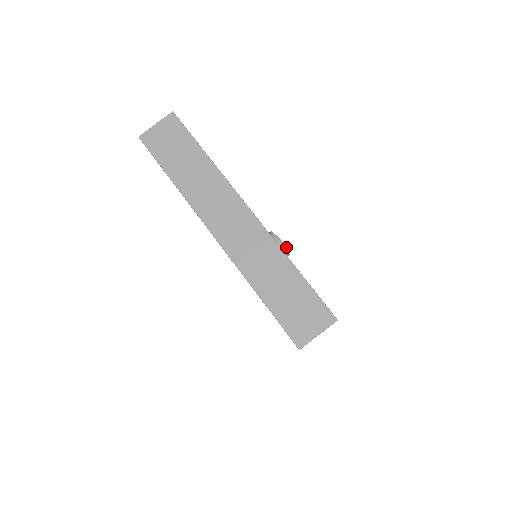
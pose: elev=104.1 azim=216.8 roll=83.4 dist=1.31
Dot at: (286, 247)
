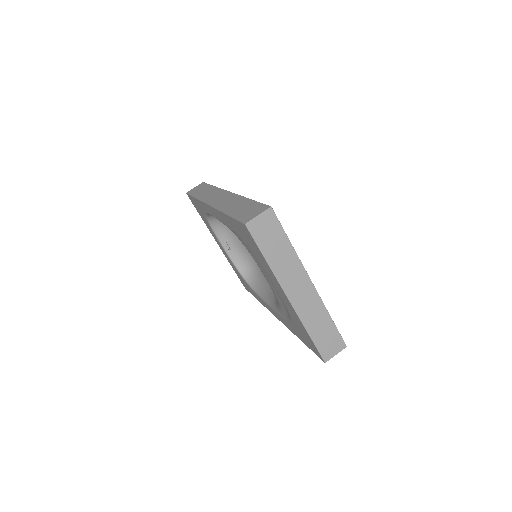
Dot at: occluded
